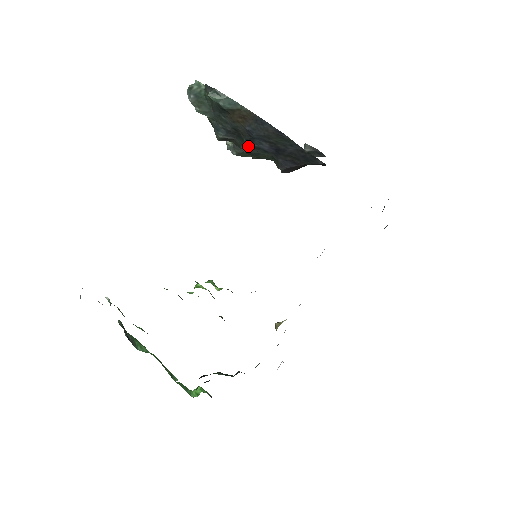
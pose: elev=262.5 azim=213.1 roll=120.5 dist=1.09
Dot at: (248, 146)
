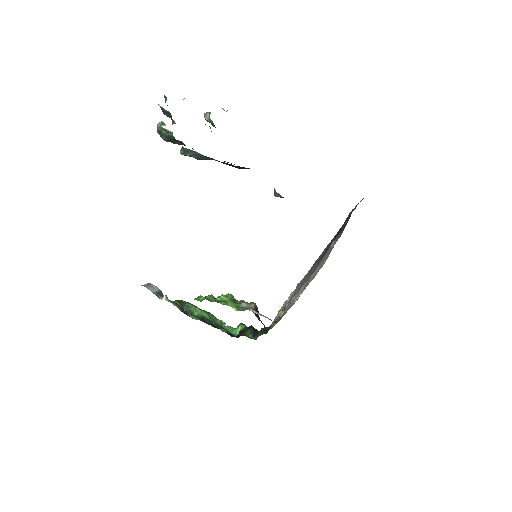
Dot at: occluded
